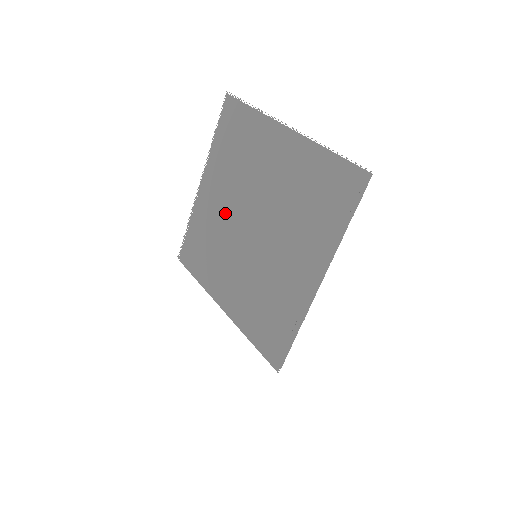
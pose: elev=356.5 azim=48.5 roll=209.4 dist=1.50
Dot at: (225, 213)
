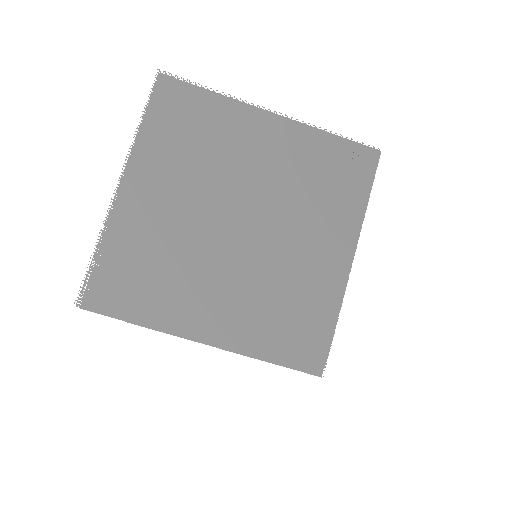
Dot at: (186, 216)
